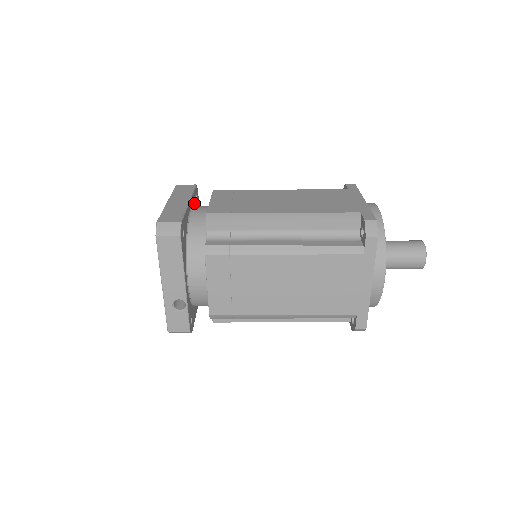
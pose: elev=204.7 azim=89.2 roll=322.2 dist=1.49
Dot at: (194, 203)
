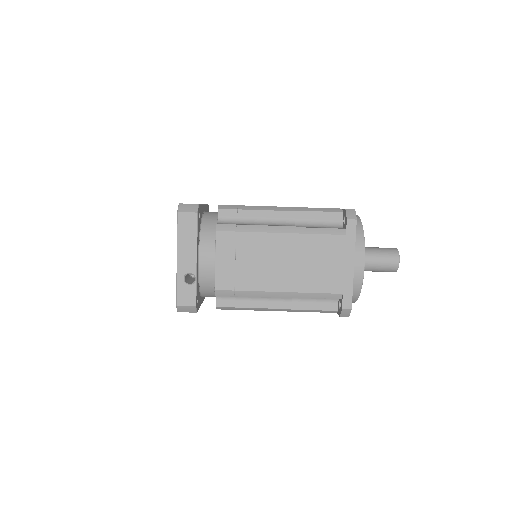
Dot at: occluded
